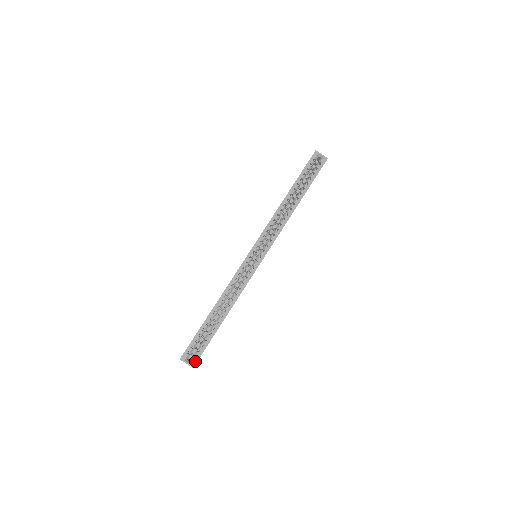
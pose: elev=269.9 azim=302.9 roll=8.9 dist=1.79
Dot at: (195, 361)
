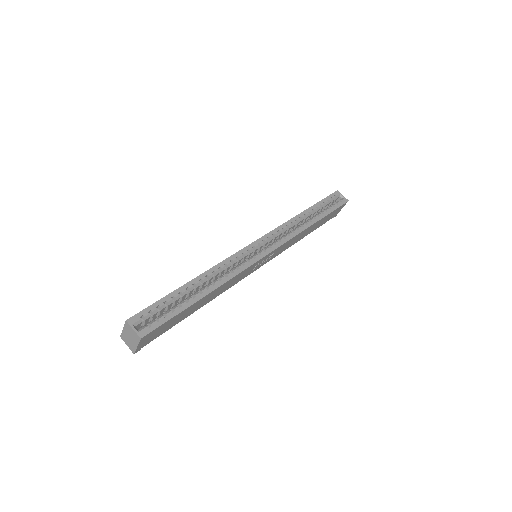
Dot at: (147, 331)
